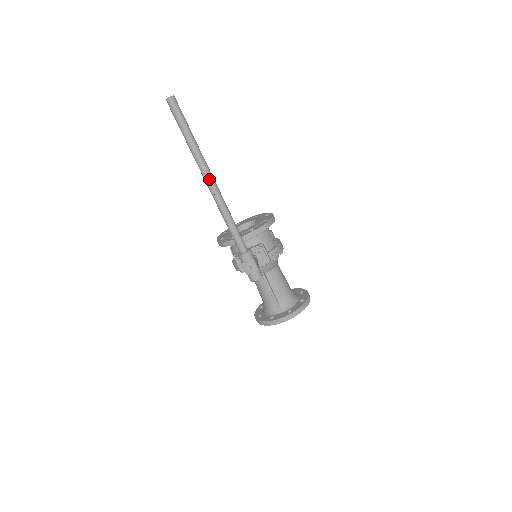
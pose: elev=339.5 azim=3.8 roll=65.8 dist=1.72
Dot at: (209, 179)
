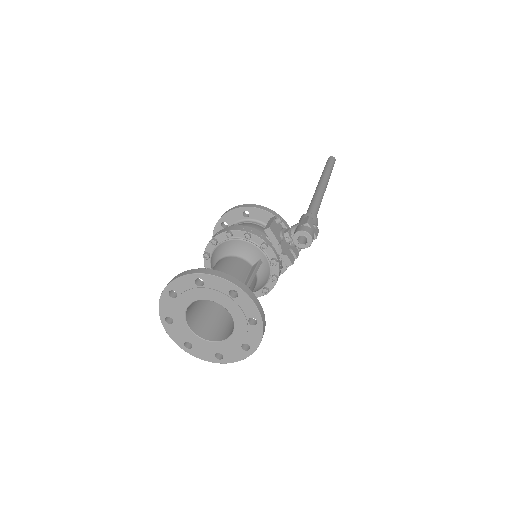
Dot at: (327, 184)
